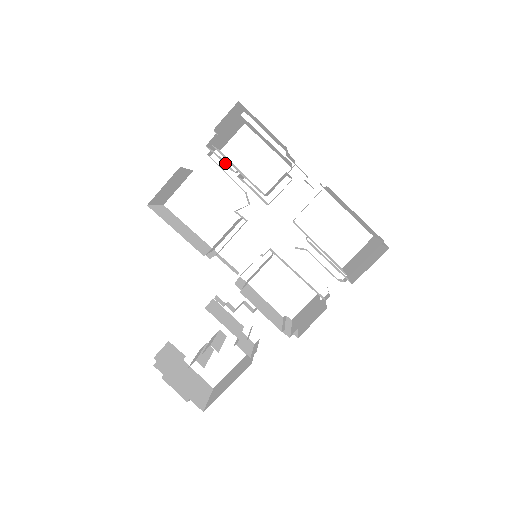
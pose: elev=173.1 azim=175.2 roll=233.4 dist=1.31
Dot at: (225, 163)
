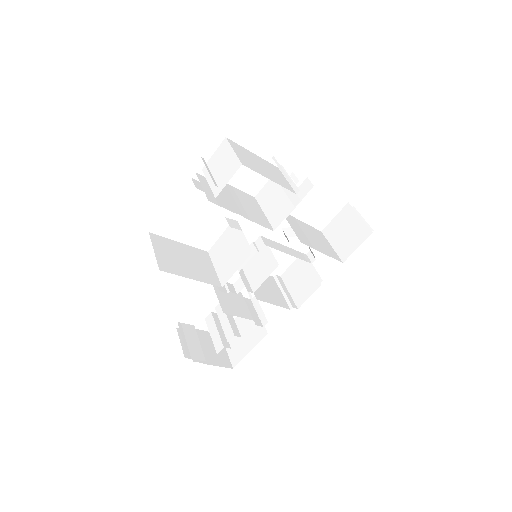
Dot at: occluded
